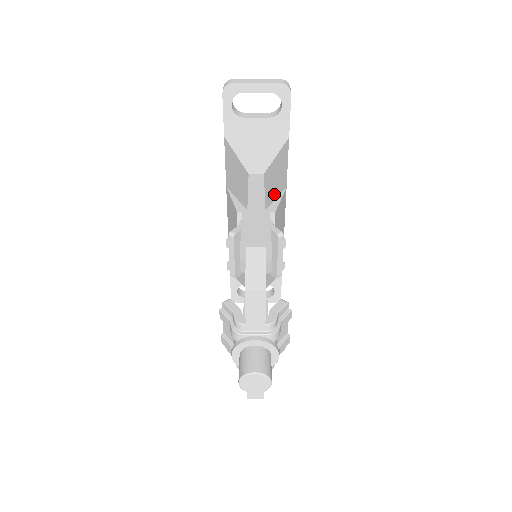
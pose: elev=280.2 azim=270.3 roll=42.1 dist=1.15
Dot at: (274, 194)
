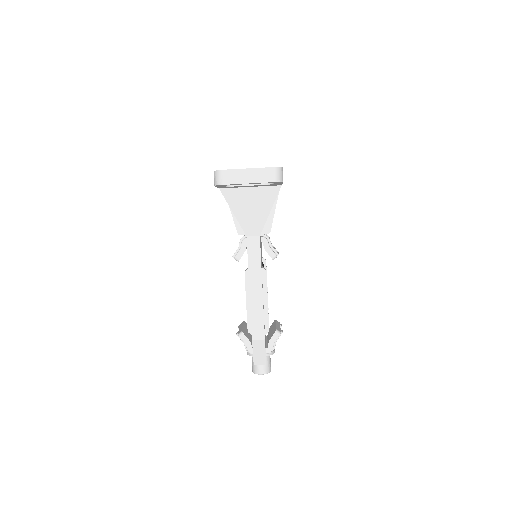
Dot at: (269, 214)
